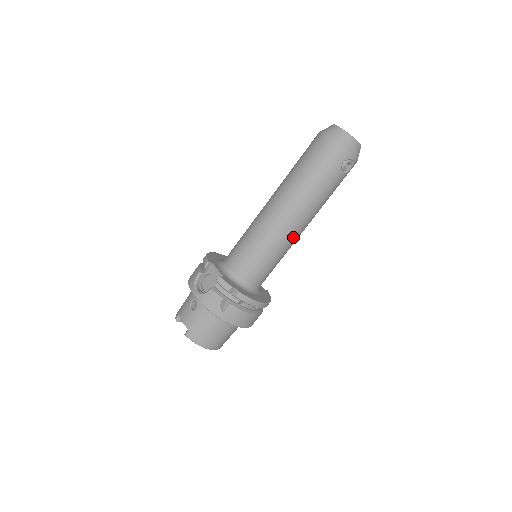
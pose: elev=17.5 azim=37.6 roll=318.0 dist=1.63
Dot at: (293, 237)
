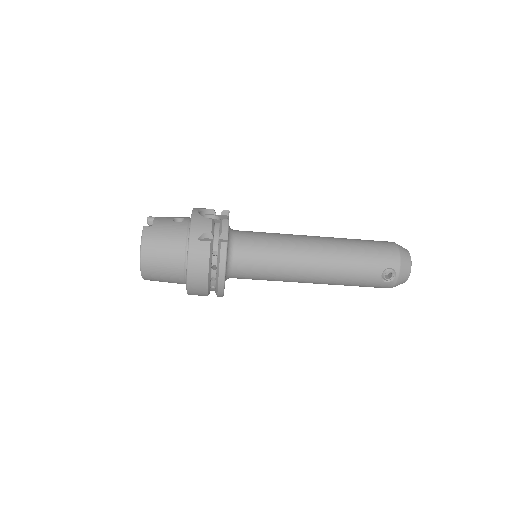
Dot at: (301, 270)
